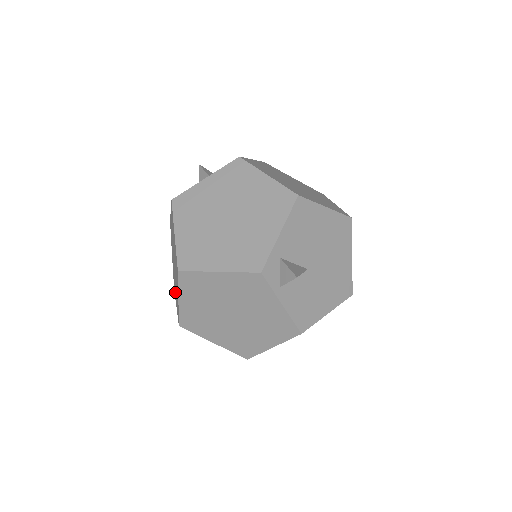
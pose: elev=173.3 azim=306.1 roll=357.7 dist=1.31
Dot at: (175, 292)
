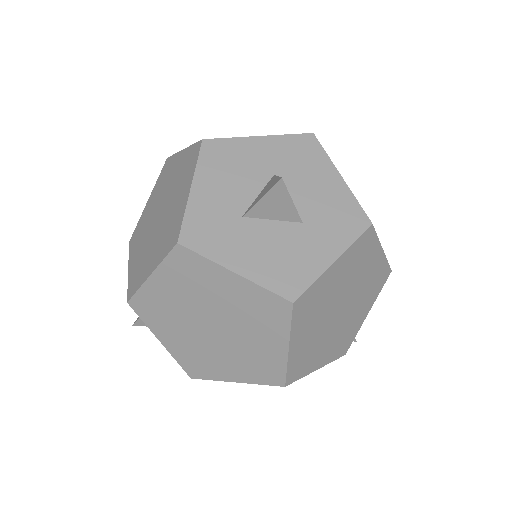
Dot at: (168, 333)
